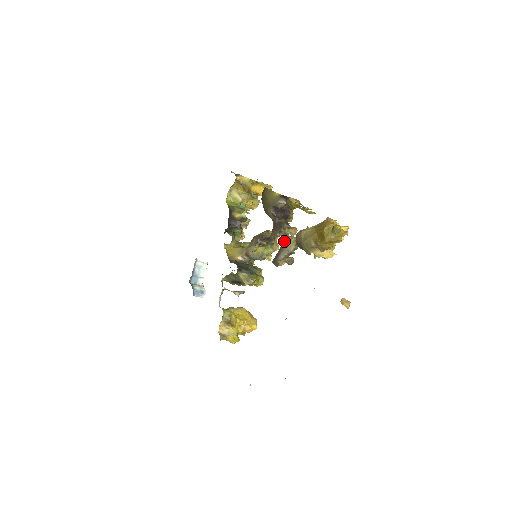
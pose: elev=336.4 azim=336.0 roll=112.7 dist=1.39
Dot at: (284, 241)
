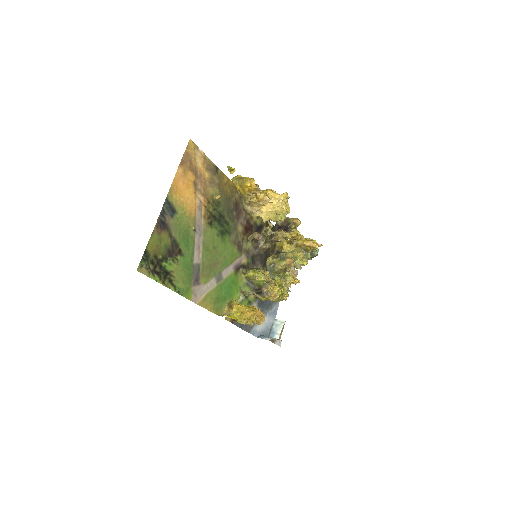
Dot at: occluded
